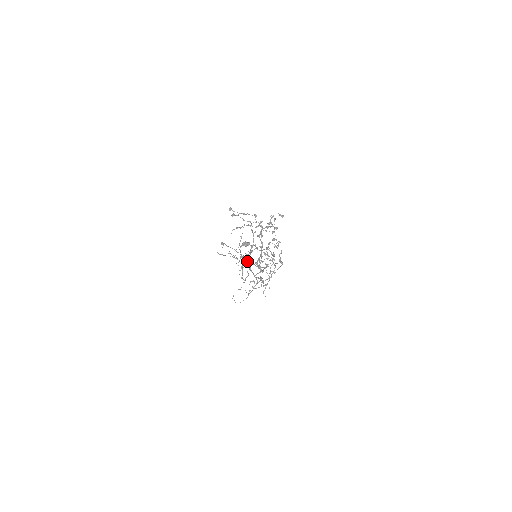
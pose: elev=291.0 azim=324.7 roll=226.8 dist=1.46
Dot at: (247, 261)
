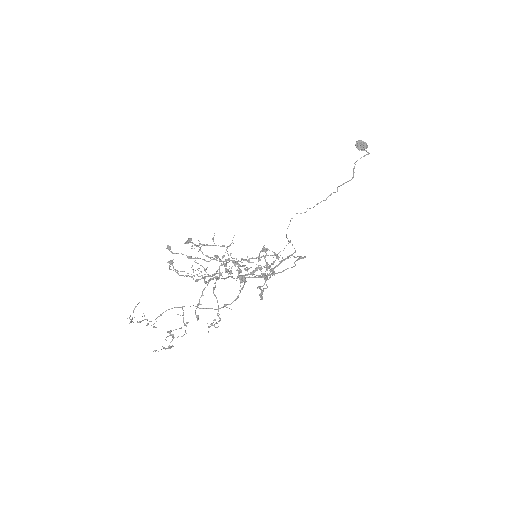
Dot at: (217, 276)
